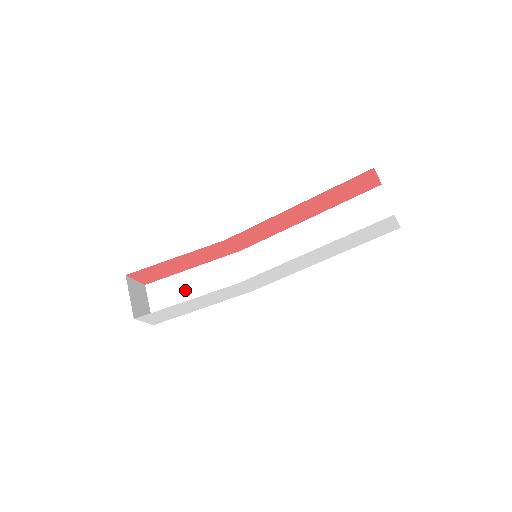
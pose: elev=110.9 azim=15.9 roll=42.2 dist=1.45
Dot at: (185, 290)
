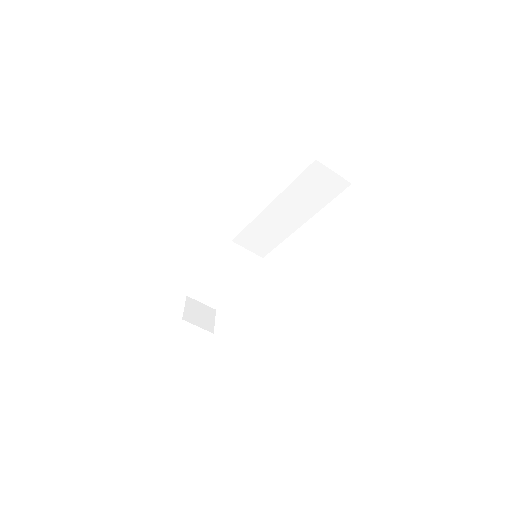
Dot at: (217, 283)
